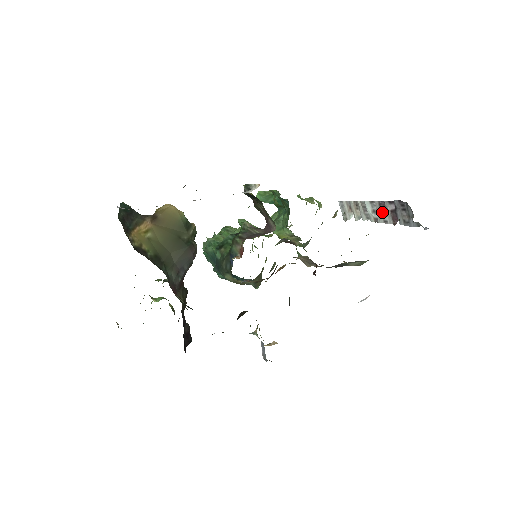
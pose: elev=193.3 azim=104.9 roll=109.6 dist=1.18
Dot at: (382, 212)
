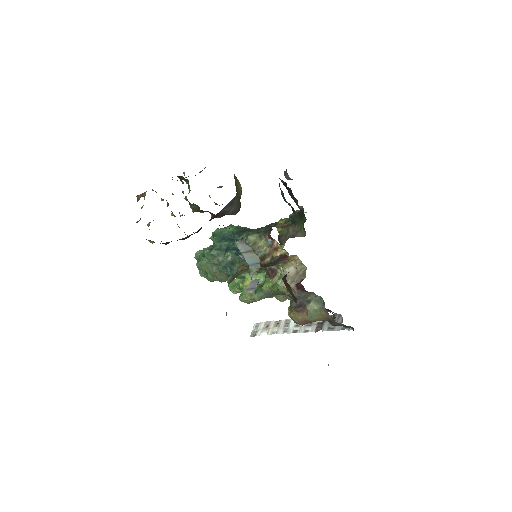
Dot at: (307, 325)
